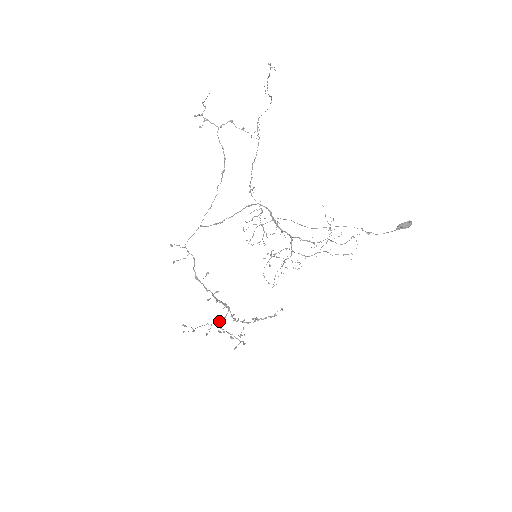
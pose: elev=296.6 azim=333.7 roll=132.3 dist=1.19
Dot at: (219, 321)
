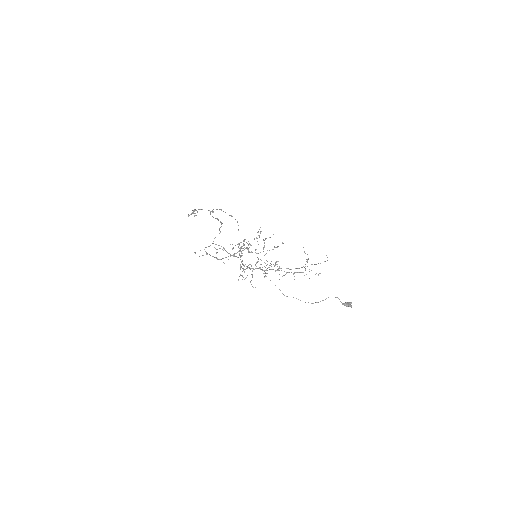
Dot at: (239, 243)
